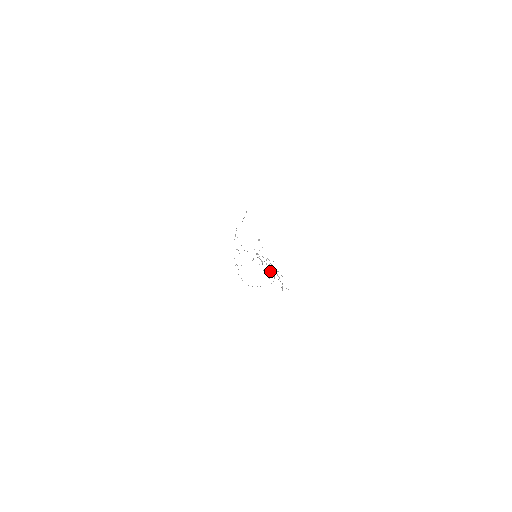
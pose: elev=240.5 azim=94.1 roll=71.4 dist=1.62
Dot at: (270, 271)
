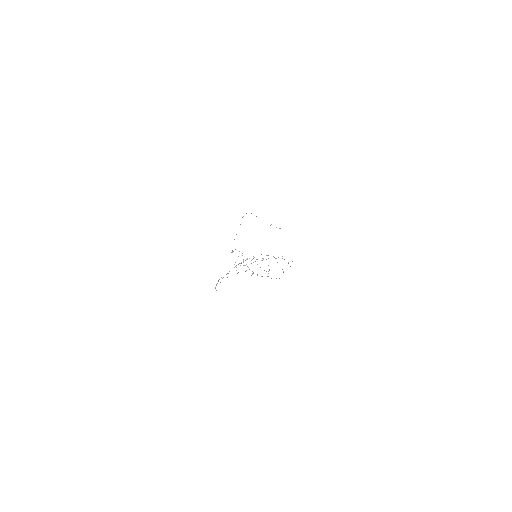
Dot at: occluded
